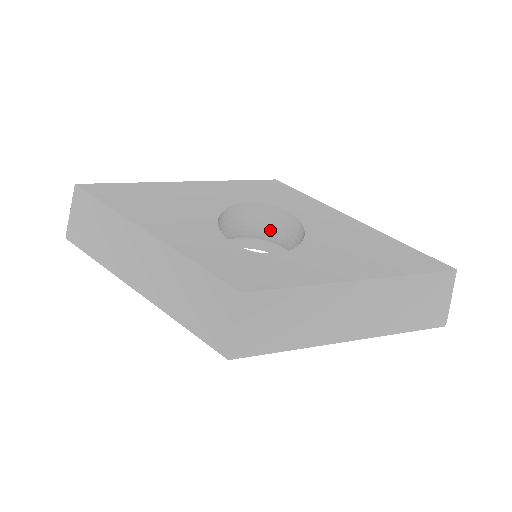
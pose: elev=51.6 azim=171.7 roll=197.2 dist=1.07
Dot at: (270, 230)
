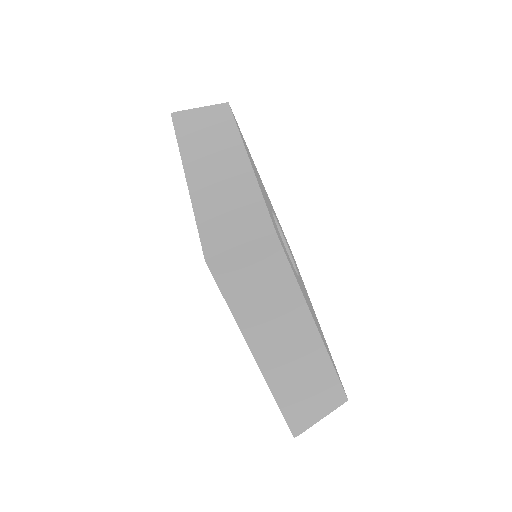
Dot at: occluded
